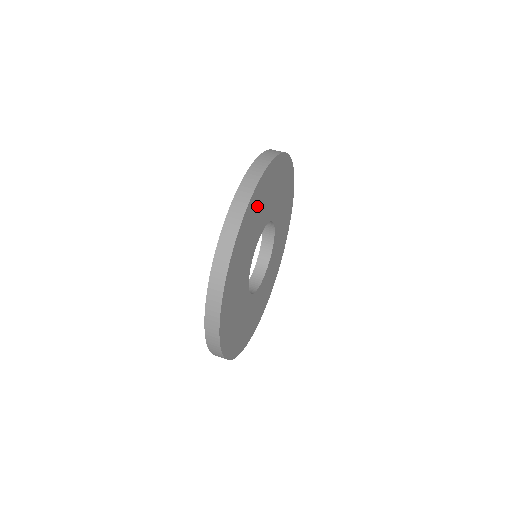
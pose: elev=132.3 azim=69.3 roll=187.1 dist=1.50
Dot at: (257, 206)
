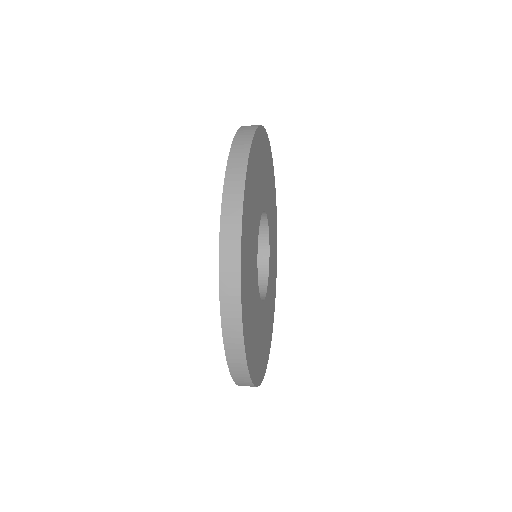
Dot at: (256, 165)
